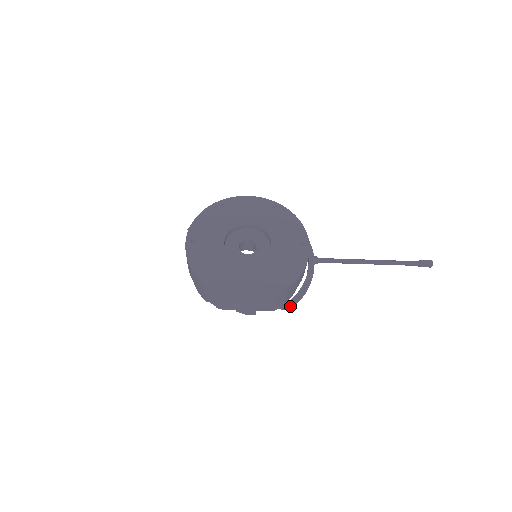
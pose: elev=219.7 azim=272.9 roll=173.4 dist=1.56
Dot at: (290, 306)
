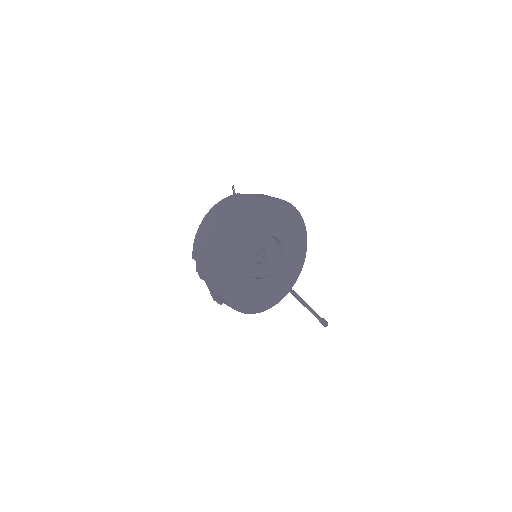
Dot at: occluded
